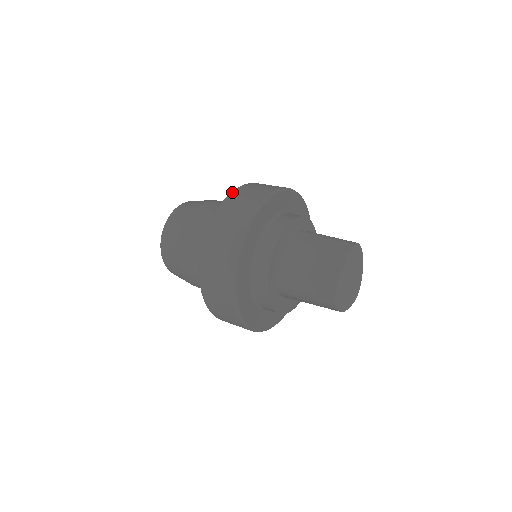
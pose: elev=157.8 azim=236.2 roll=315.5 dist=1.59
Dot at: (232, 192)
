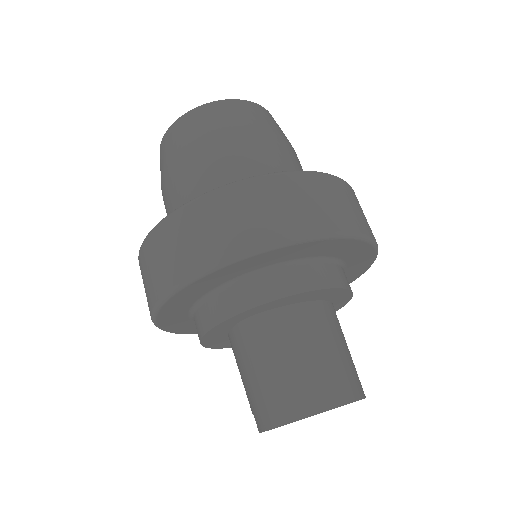
Dot at: (140, 249)
